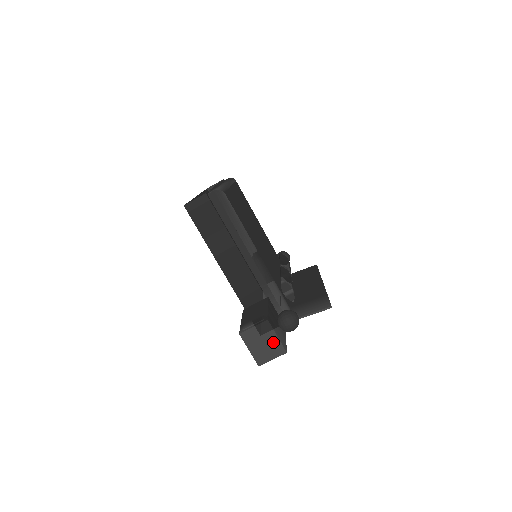
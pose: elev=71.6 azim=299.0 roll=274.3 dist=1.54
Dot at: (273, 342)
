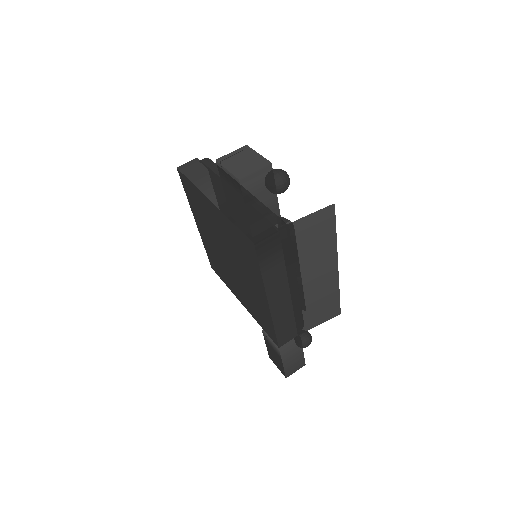
Dot at: (254, 158)
